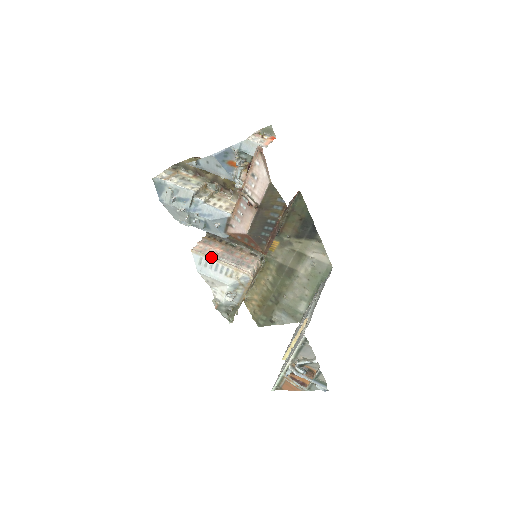
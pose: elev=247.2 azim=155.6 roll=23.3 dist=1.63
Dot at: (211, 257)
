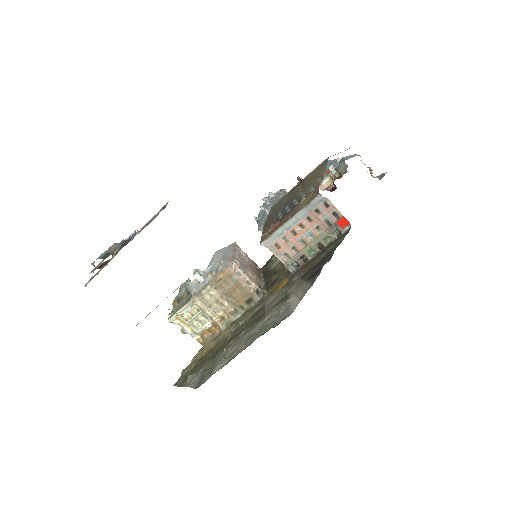
Dot at: (235, 248)
